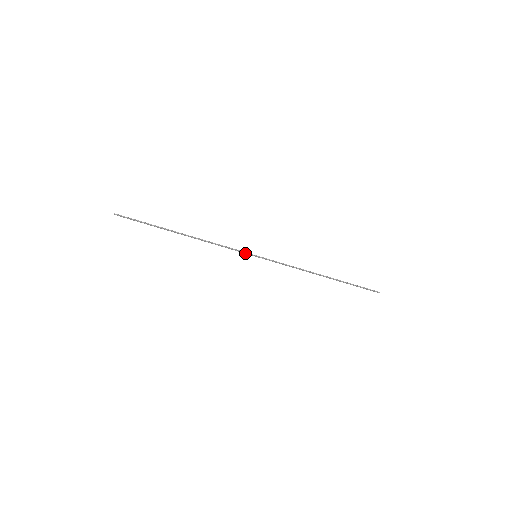
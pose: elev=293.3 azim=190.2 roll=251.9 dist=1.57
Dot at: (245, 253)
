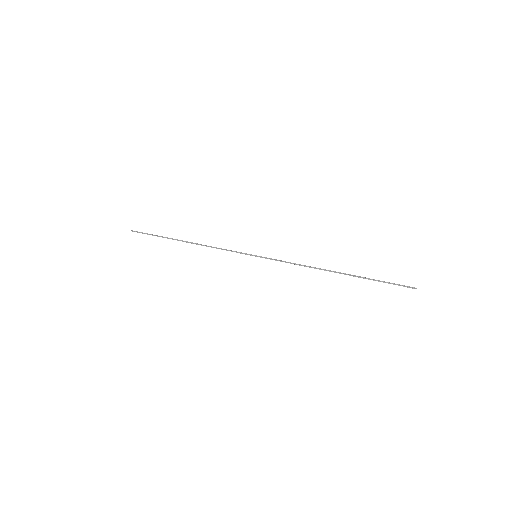
Dot at: (245, 254)
